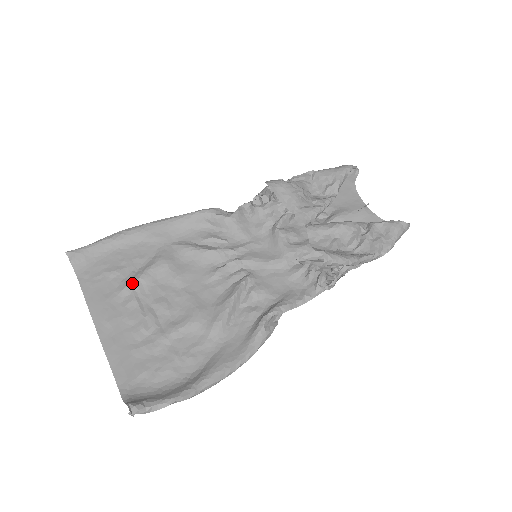
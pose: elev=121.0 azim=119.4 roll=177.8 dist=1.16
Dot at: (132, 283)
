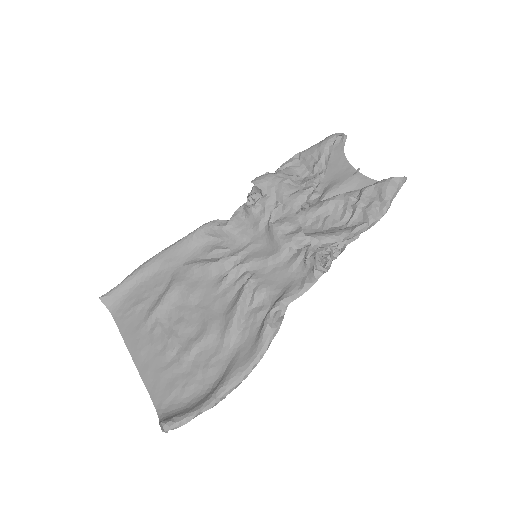
Dot at: (154, 311)
